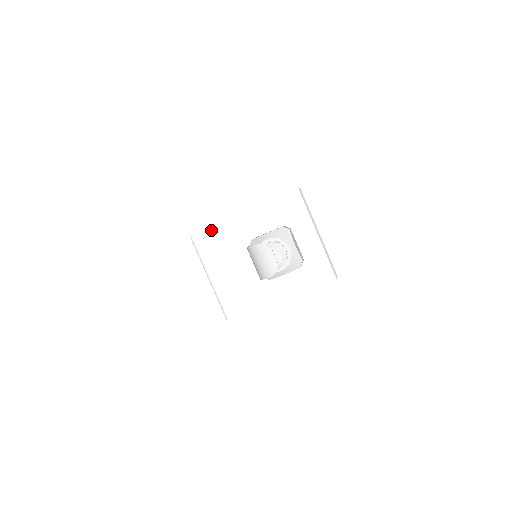
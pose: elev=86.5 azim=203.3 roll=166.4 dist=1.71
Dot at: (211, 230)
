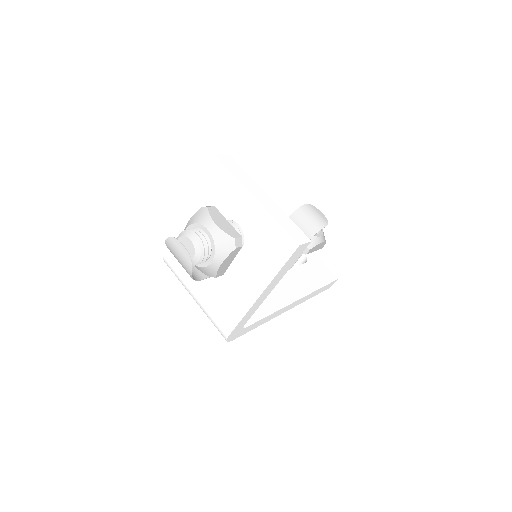
Dot at: occluded
